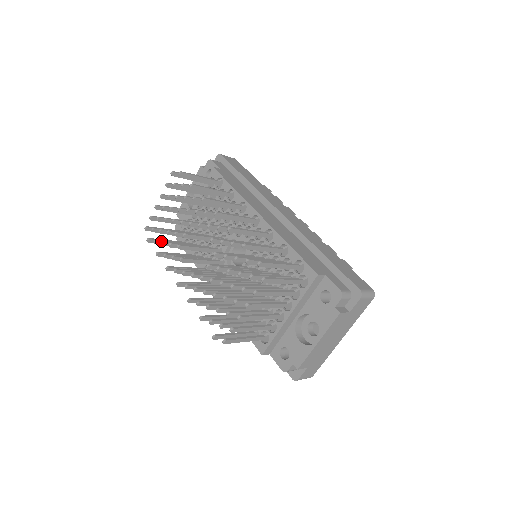
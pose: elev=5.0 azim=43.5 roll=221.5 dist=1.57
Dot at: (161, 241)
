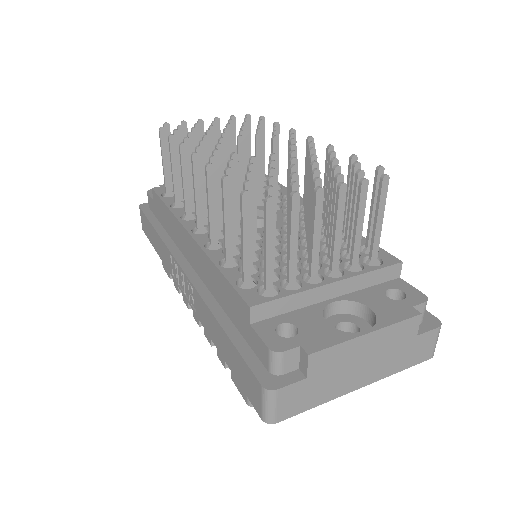
Dot at: occluded
